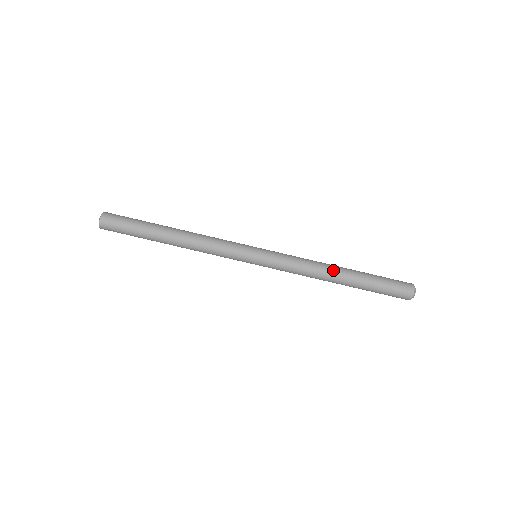
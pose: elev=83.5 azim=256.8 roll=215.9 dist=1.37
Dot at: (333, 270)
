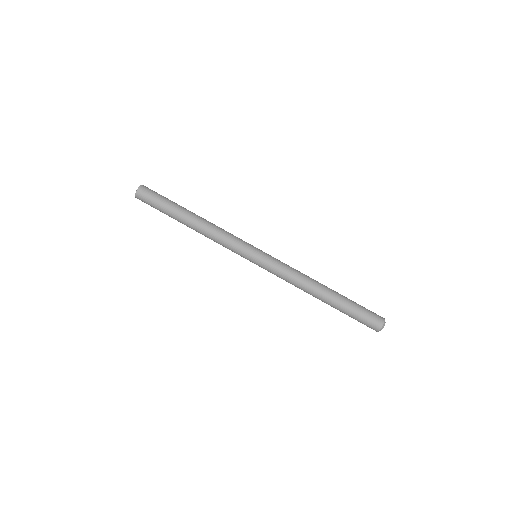
Dot at: (315, 291)
